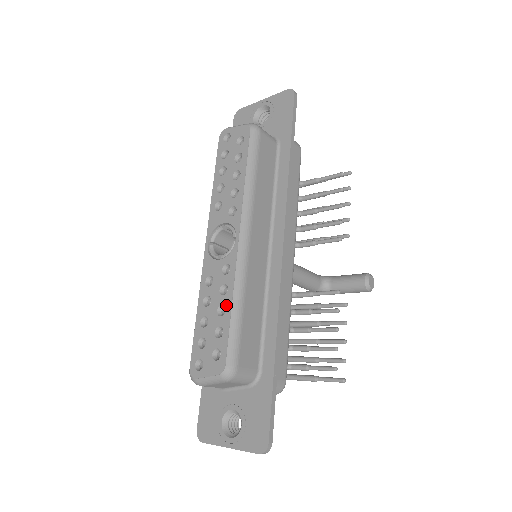
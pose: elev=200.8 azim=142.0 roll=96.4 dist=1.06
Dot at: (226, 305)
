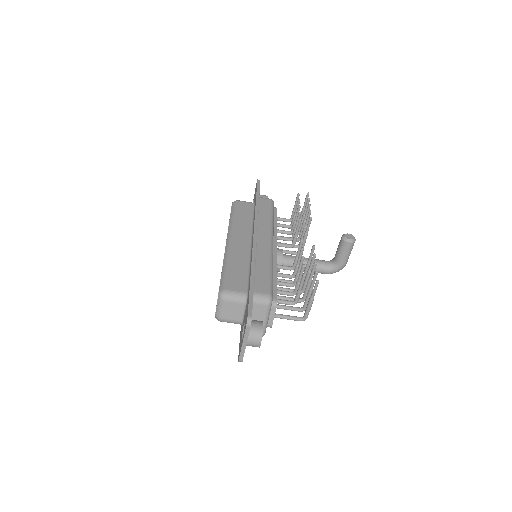
Dot at: occluded
